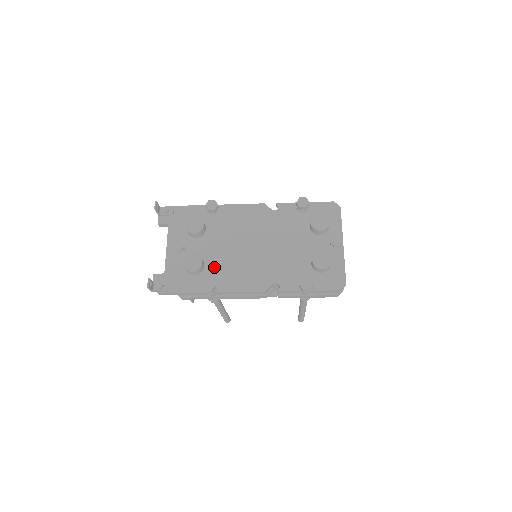
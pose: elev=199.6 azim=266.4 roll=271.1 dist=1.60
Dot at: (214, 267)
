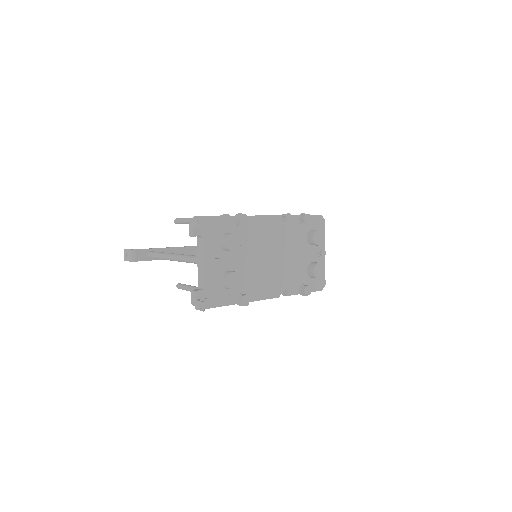
Dot at: (244, 279)
